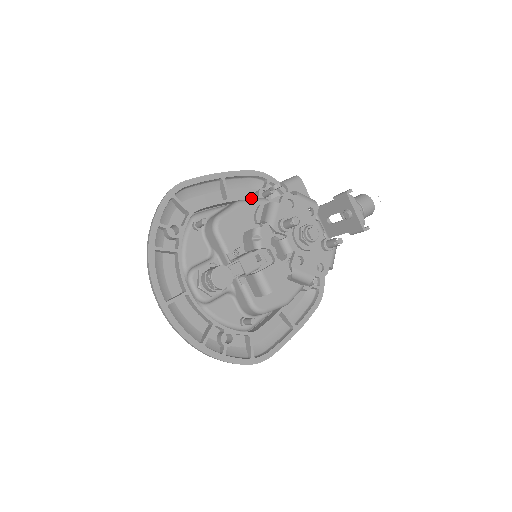
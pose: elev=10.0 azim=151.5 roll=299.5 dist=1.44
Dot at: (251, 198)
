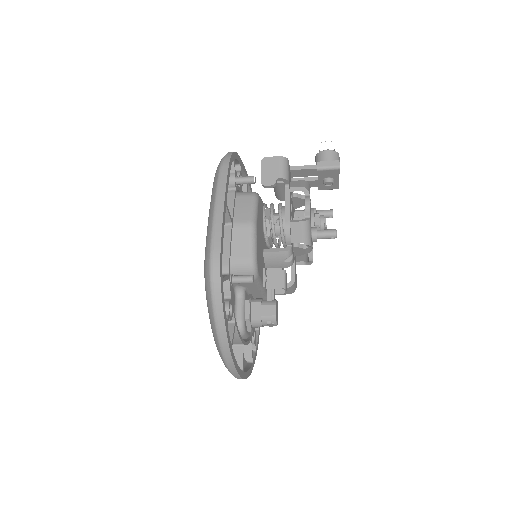
Dot at: (235, 198)
